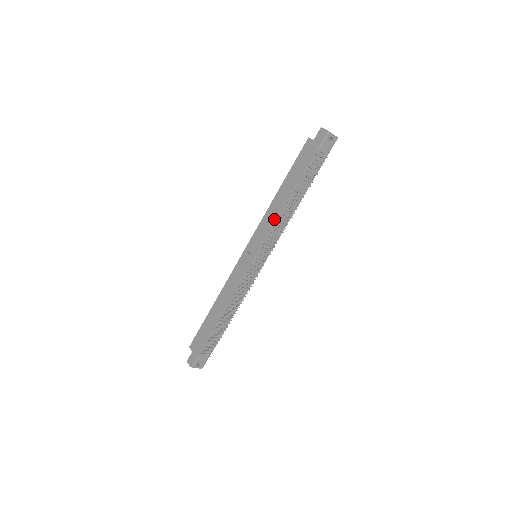
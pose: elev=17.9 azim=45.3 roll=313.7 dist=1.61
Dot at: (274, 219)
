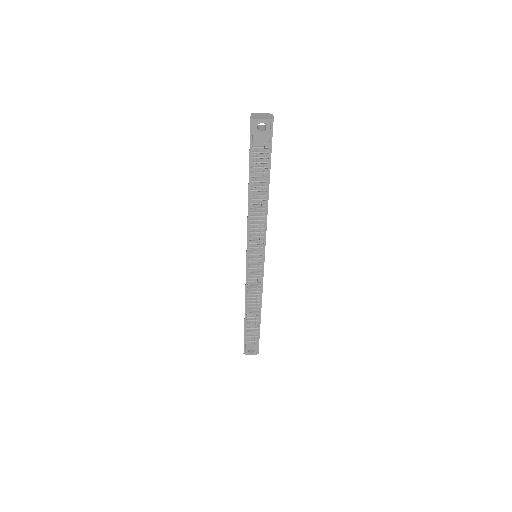
Dot at: (247, 222)
